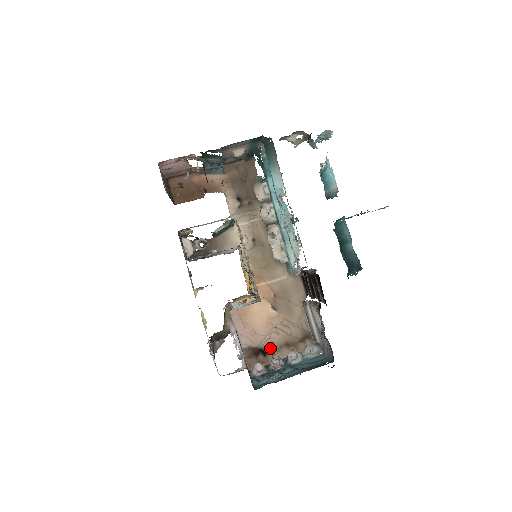
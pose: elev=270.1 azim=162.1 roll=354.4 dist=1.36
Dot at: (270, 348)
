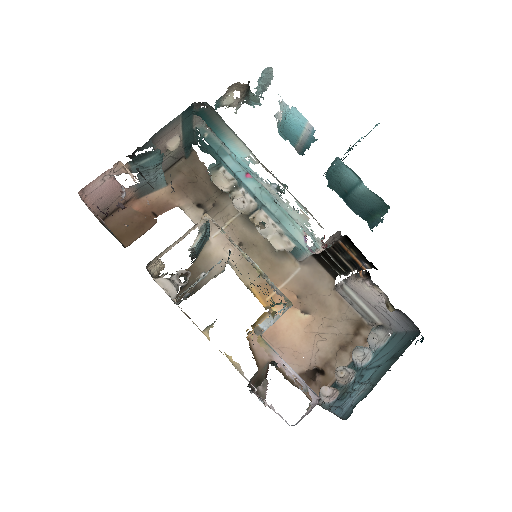
Dot at: (325, 362)
